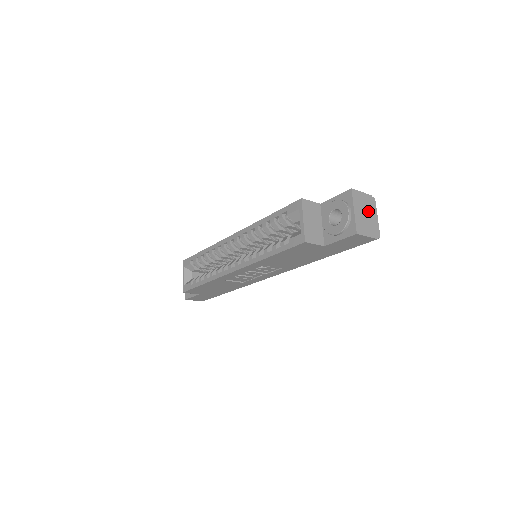
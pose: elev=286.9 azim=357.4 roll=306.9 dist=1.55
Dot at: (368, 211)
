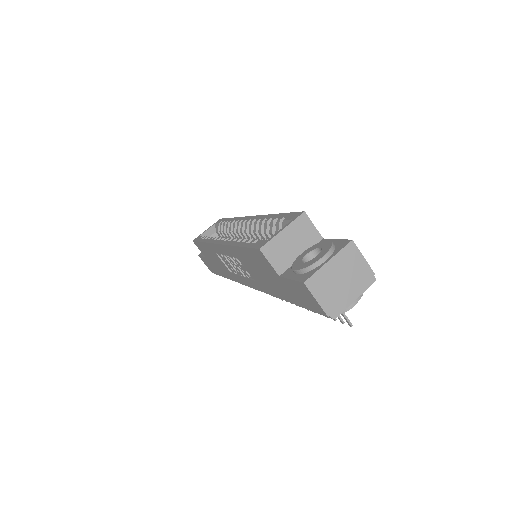
Dot at: (349, 281)
